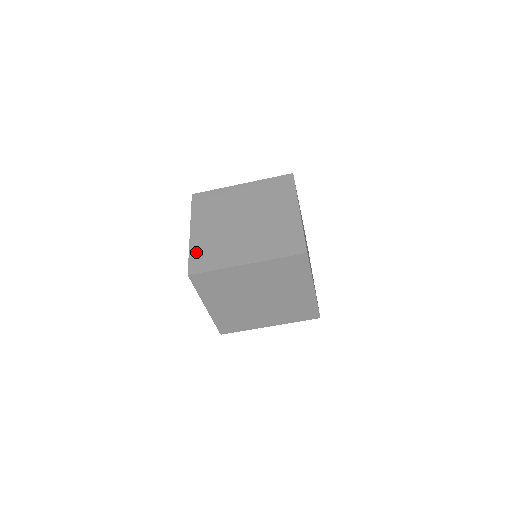
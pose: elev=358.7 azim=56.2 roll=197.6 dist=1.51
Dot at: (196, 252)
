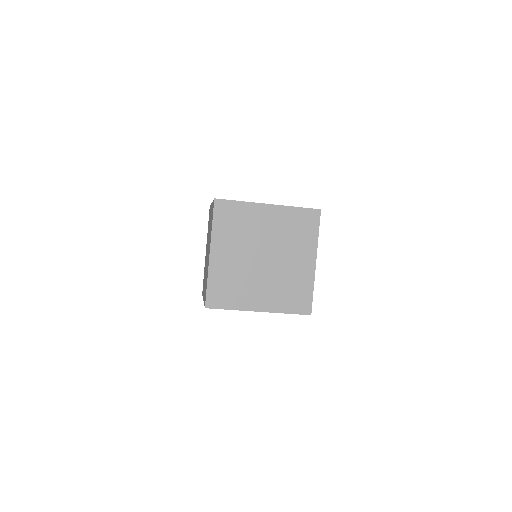
Dot at: (214, 283)
